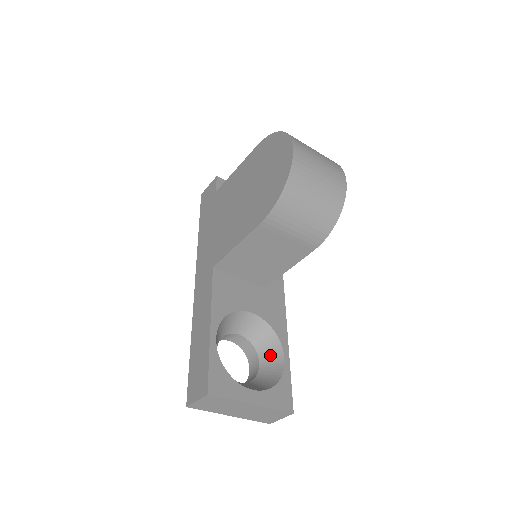
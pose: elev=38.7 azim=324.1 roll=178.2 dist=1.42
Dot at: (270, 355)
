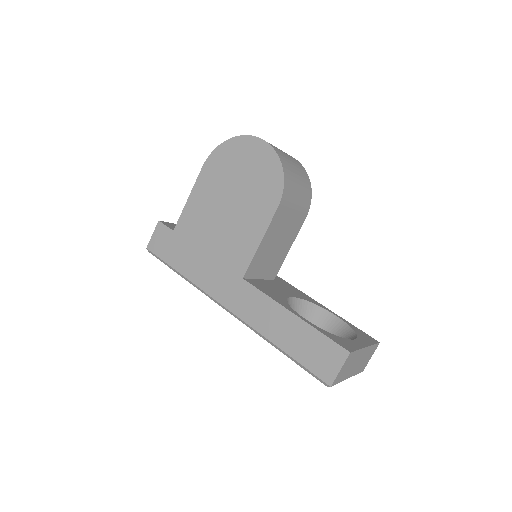
Dot at: (323, 322)
